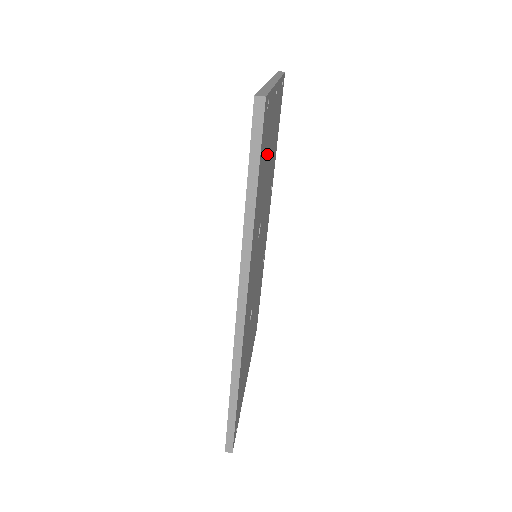
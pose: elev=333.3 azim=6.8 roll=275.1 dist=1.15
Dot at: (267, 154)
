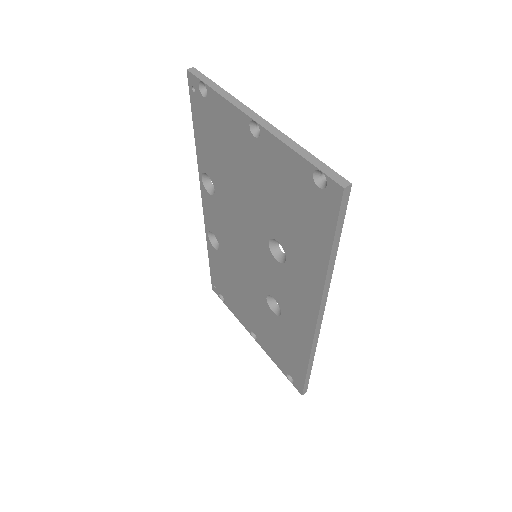
Dot at: occluded
